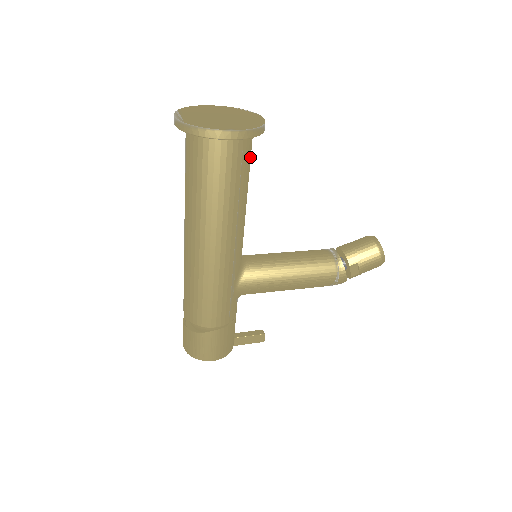
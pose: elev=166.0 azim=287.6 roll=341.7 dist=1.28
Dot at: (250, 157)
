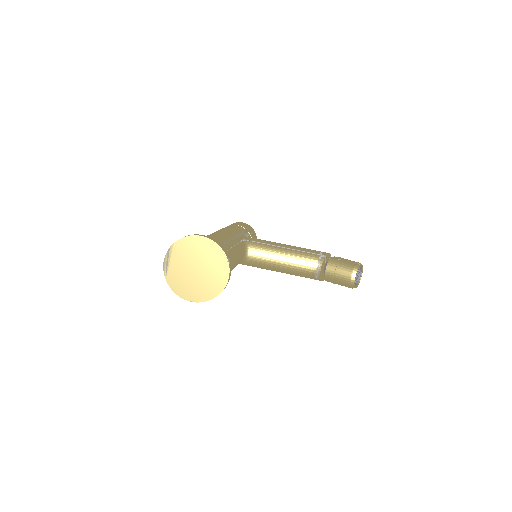
Dot at: occluded
